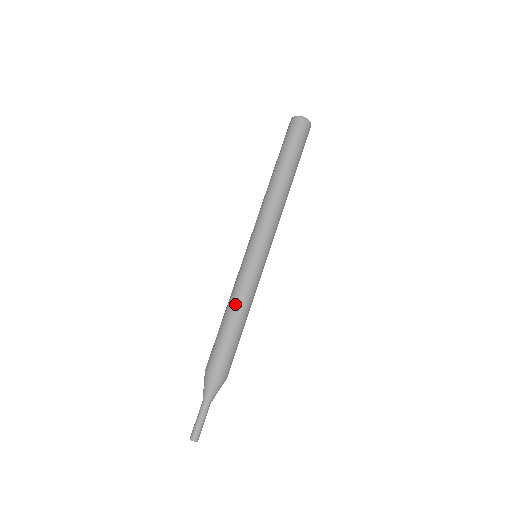
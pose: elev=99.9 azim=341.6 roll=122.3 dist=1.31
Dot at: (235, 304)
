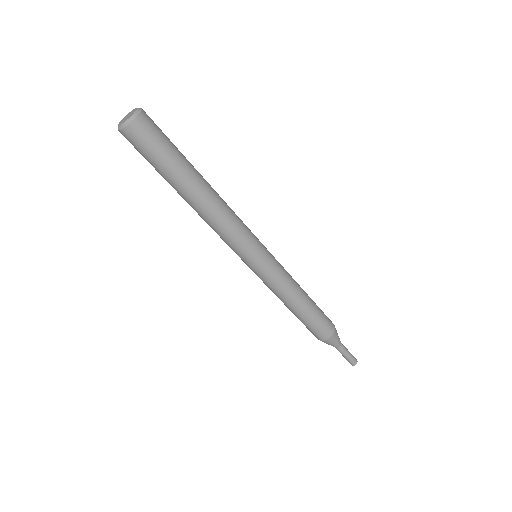
Dot at: (282, 301)
